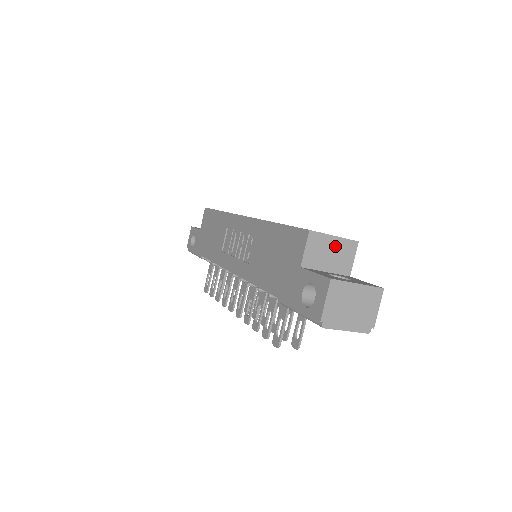
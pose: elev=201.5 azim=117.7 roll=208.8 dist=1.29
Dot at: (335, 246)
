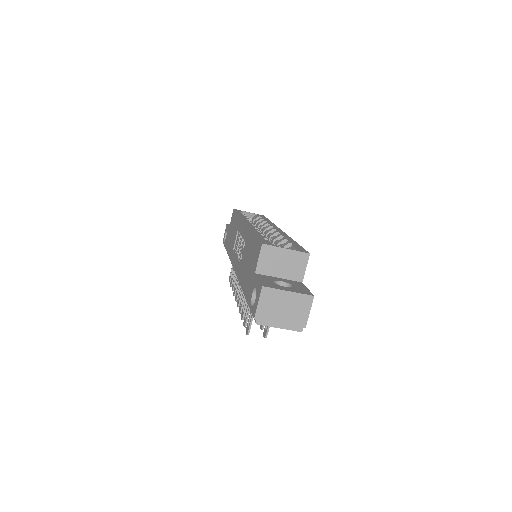
Dot at: (287, 257)
